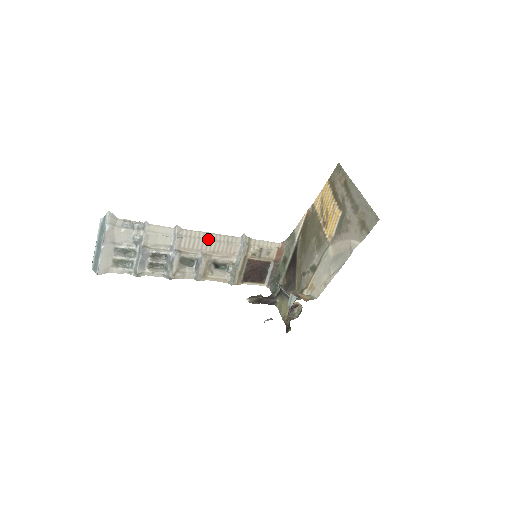
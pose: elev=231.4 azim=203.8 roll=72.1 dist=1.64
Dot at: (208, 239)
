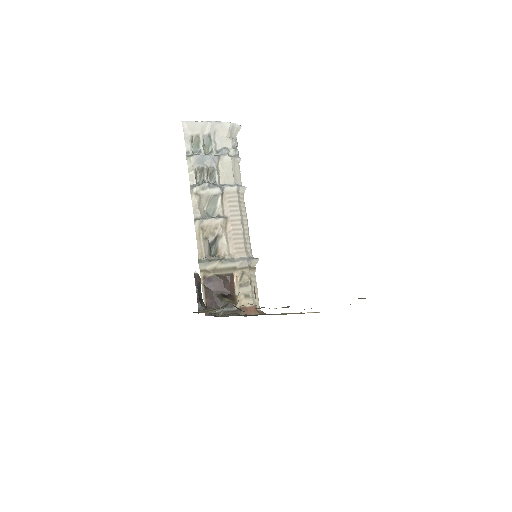
Dot at: (242, 220)
